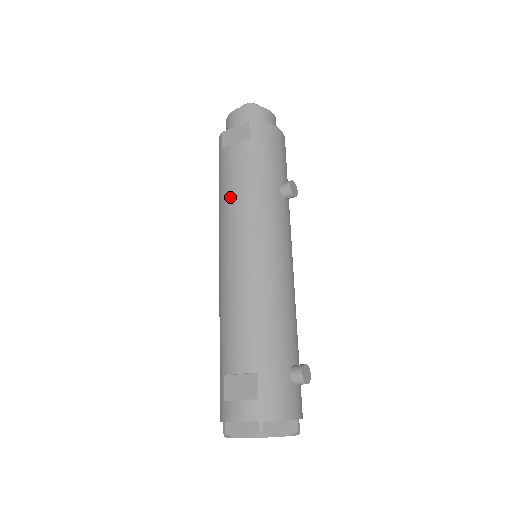
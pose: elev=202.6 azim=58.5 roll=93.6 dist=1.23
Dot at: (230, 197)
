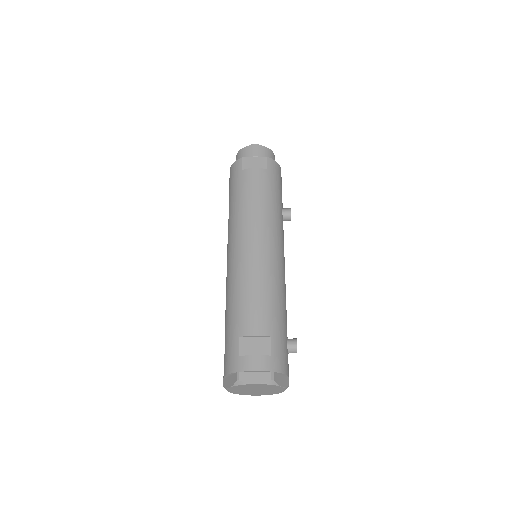
Dot at: (250, 206)
